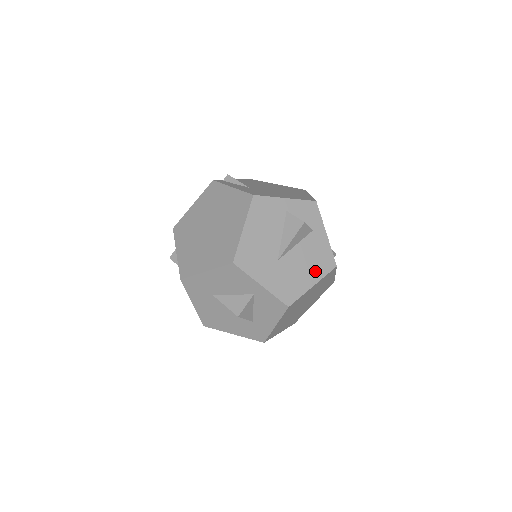
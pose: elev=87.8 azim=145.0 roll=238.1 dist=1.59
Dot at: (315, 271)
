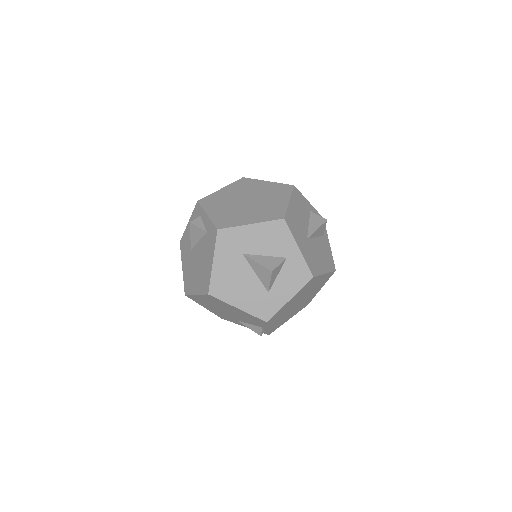
Dot at: (326, 264)
